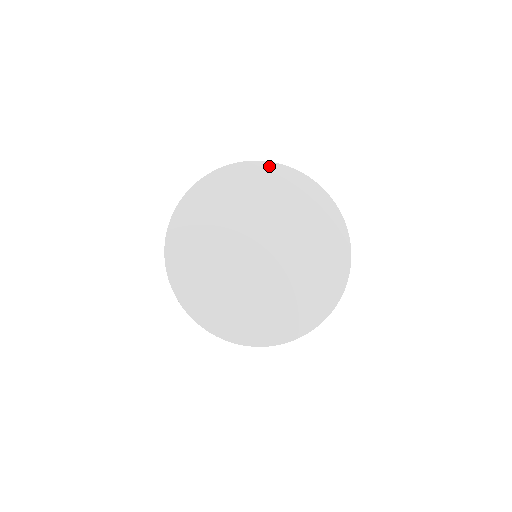
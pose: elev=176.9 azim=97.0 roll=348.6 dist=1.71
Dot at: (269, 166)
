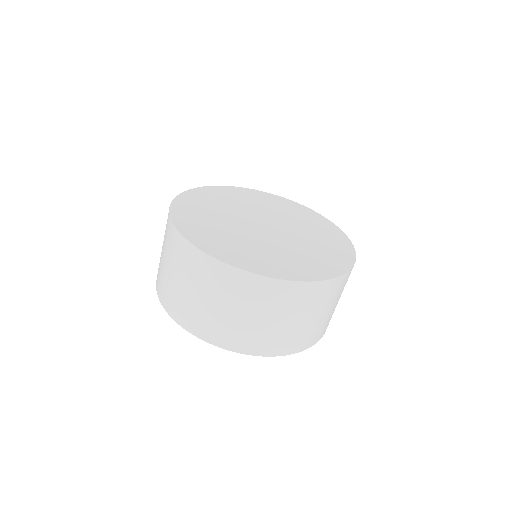
Dot at: (254, 191)
